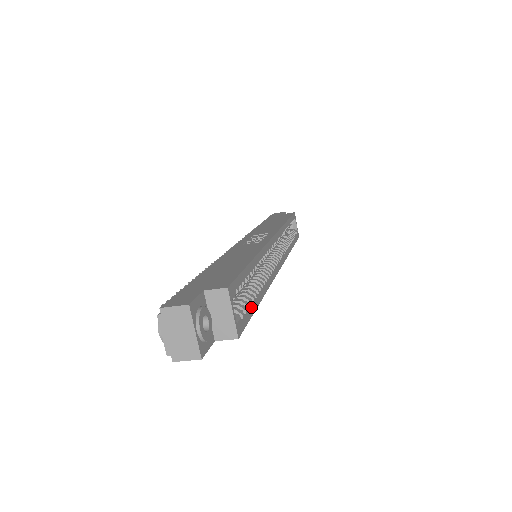
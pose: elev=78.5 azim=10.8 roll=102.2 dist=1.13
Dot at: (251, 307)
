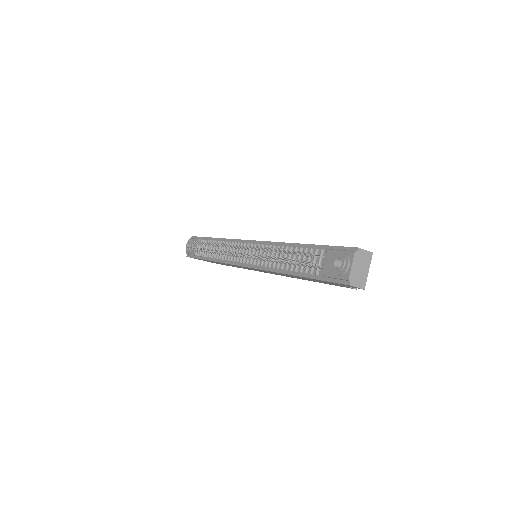
Dot at: occluded
